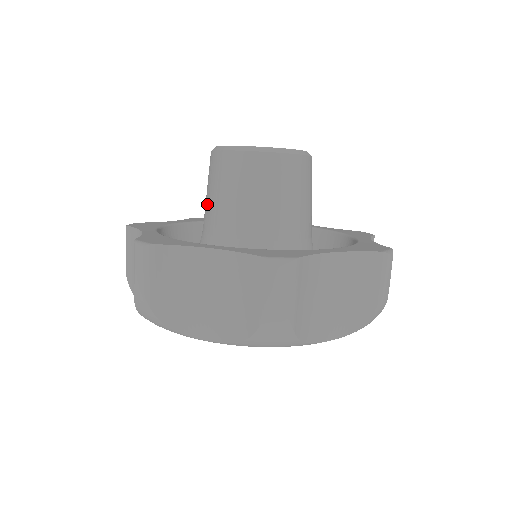
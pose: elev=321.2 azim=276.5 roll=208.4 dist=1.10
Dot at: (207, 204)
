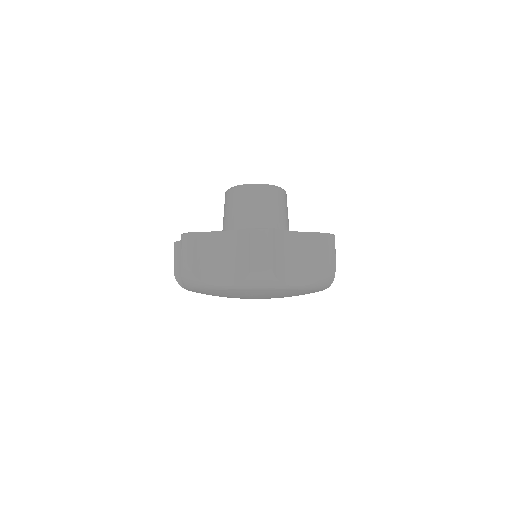
Dot at: (224, 222)
